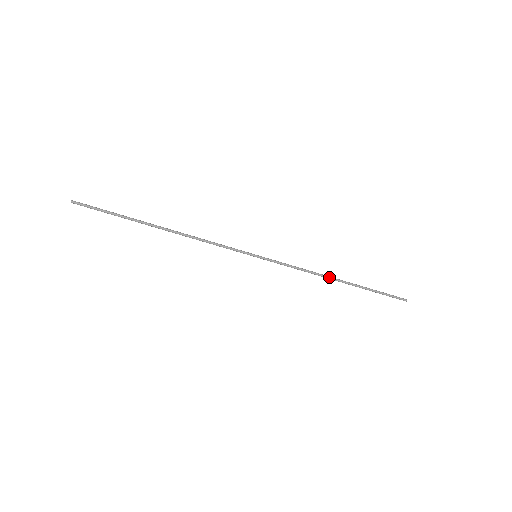
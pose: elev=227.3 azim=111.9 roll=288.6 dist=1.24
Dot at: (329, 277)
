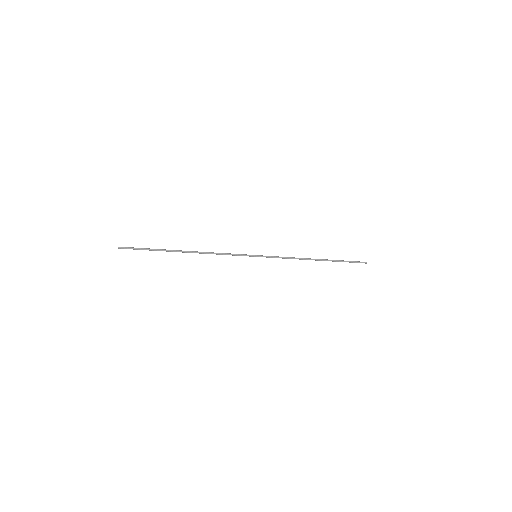
Dot at: (310, 259)
